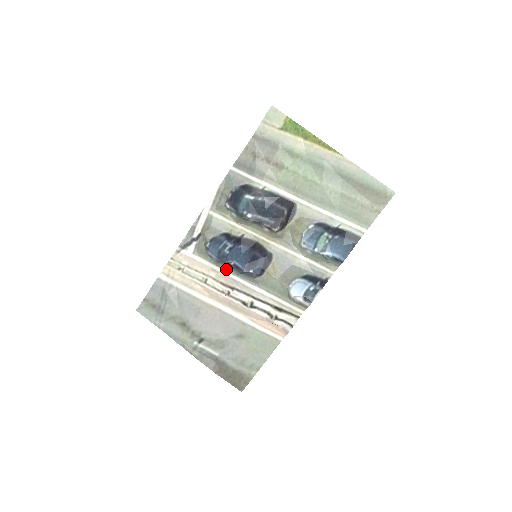
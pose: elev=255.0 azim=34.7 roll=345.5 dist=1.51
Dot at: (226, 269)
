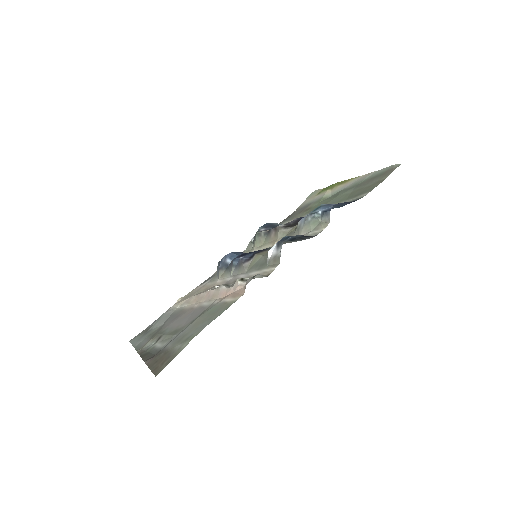
Dot at: (225, 276)
